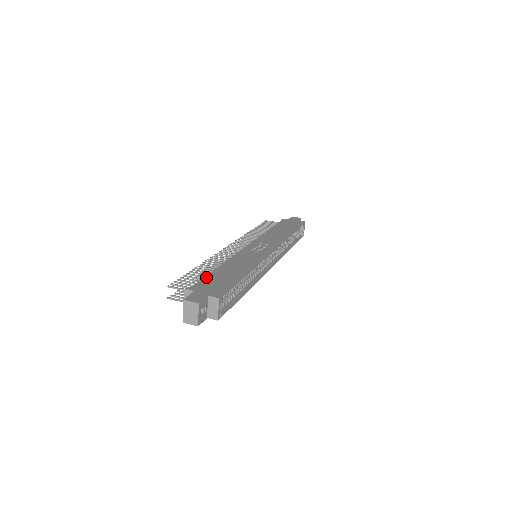
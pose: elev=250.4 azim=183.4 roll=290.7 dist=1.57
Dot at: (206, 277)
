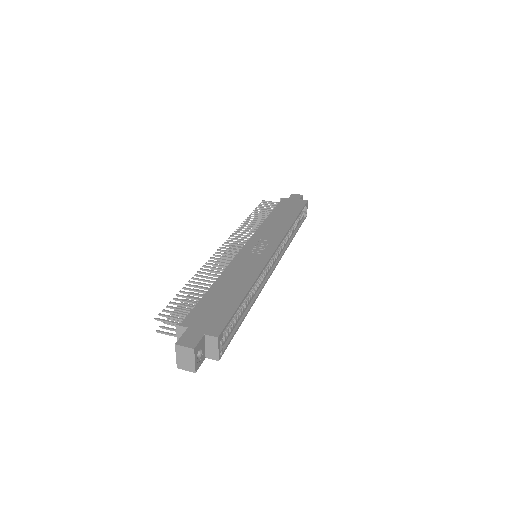
Dot at: (200, 302)
